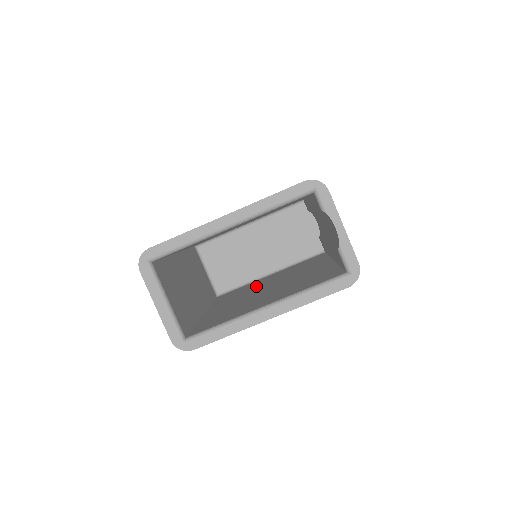
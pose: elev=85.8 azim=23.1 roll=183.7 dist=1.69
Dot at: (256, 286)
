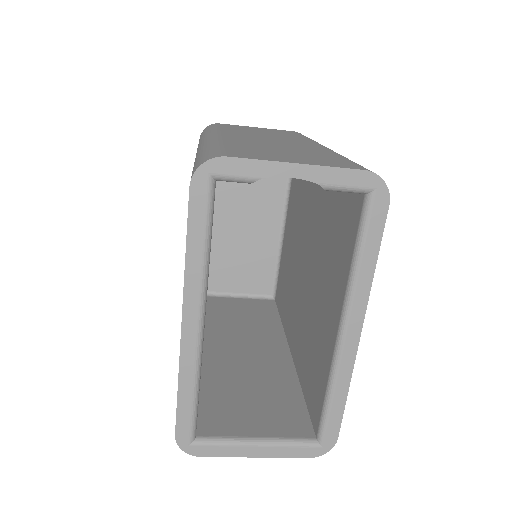
Dot at: (291, 264)
